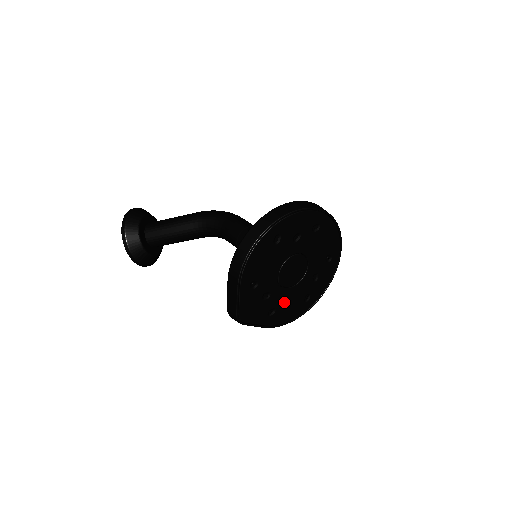
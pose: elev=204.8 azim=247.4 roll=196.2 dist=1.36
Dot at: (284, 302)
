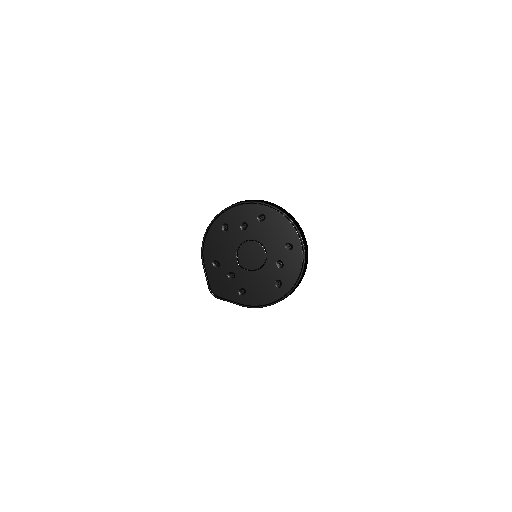
Dot at: (253, 284)
